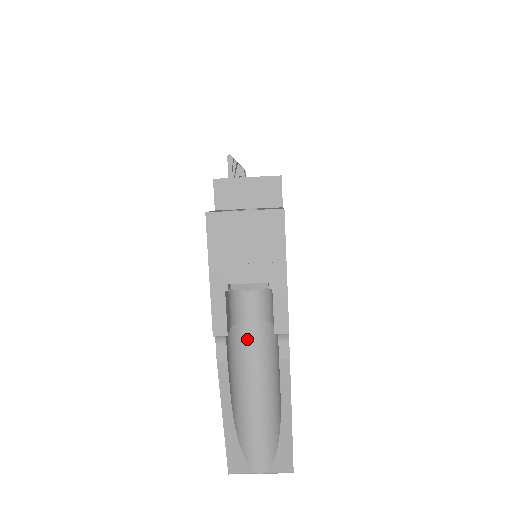
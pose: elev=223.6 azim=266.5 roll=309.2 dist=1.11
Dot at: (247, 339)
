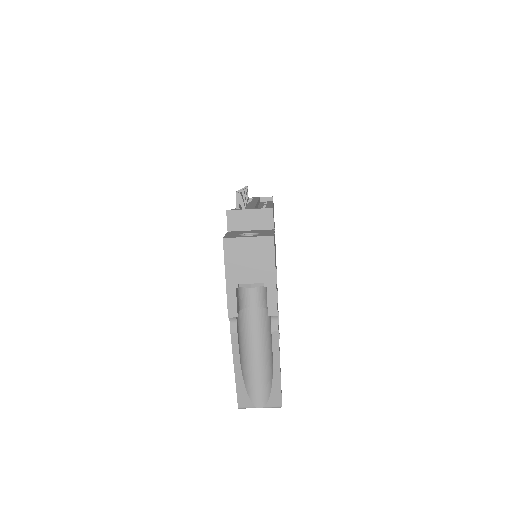
Dot at: (250, 318)
